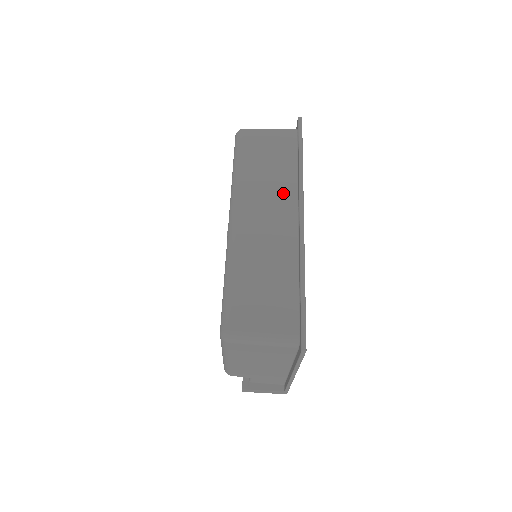
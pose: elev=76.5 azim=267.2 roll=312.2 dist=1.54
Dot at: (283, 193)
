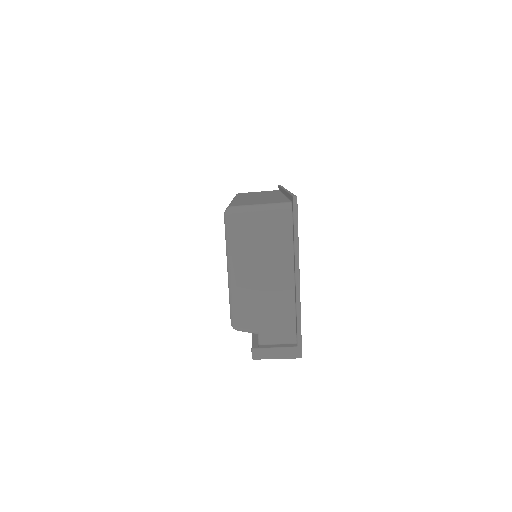
Dot at: occluded
